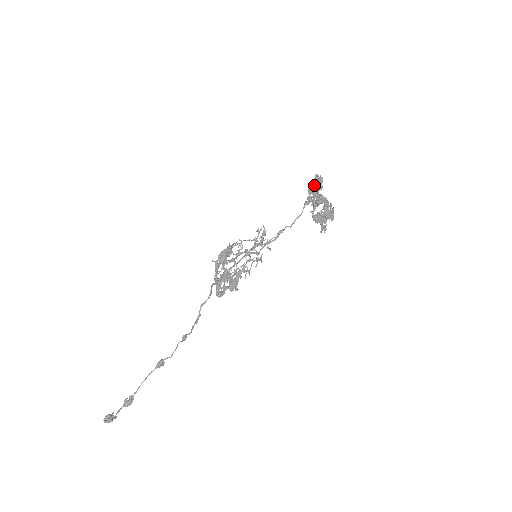
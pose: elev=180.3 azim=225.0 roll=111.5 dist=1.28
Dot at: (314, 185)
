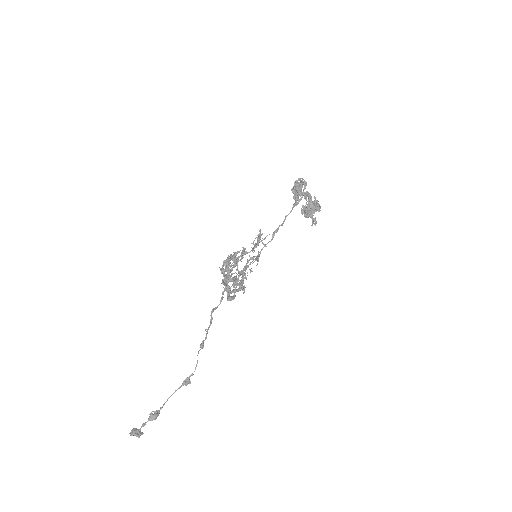
Dot at: (296, 185)
